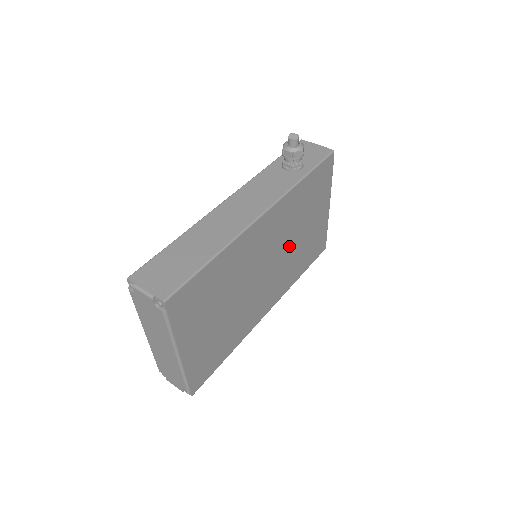
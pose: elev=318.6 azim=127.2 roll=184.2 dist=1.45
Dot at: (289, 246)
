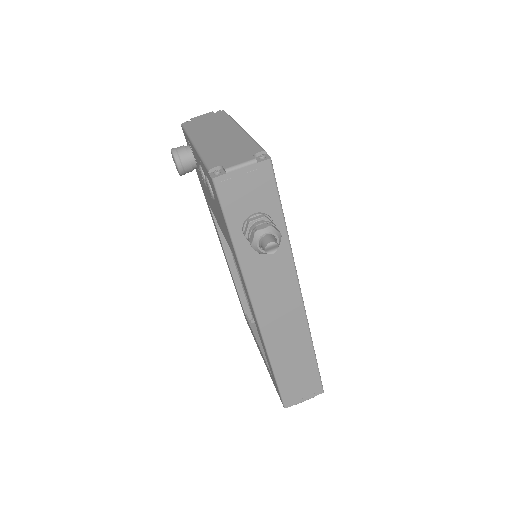
Dot at: occluded
